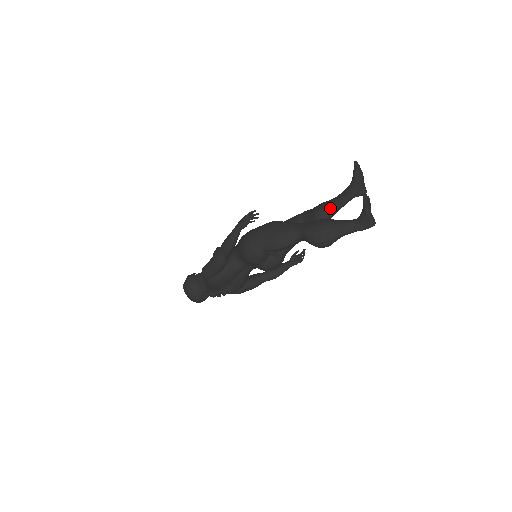
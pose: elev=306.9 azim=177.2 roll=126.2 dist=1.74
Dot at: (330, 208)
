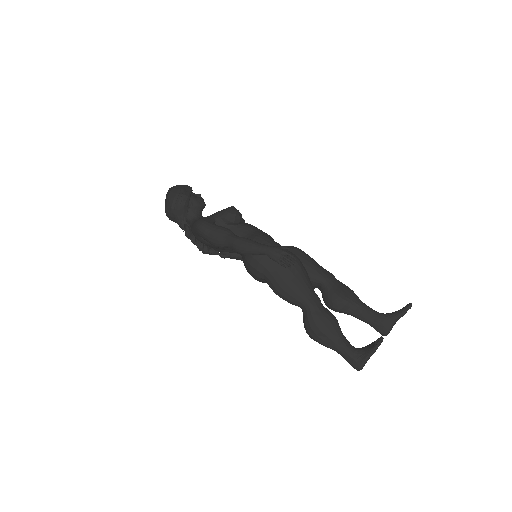
Dot at: (350, 310)
